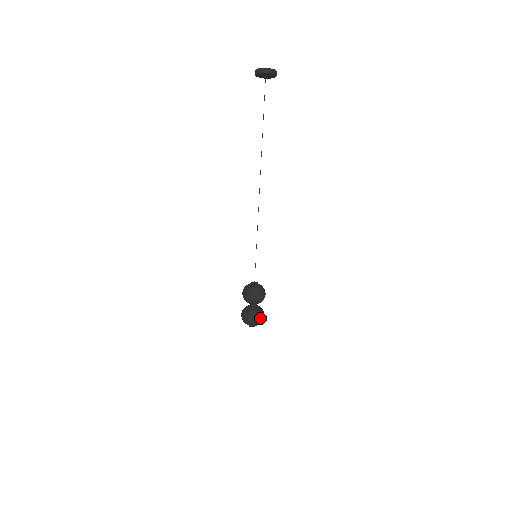
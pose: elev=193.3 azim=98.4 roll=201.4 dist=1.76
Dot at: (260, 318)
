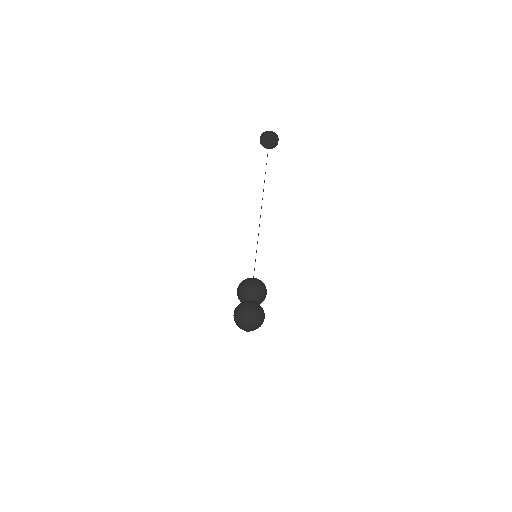
Dot at: (245, 307)
